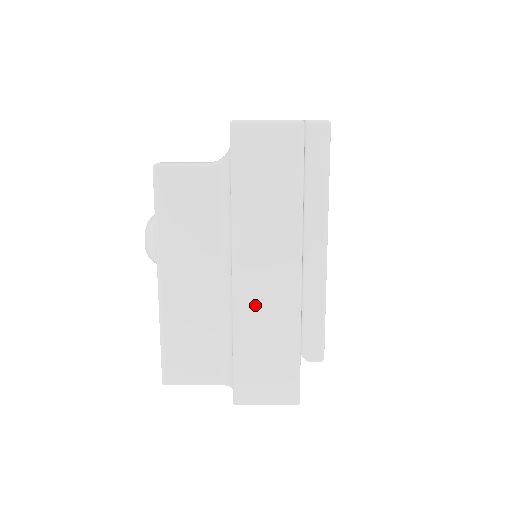
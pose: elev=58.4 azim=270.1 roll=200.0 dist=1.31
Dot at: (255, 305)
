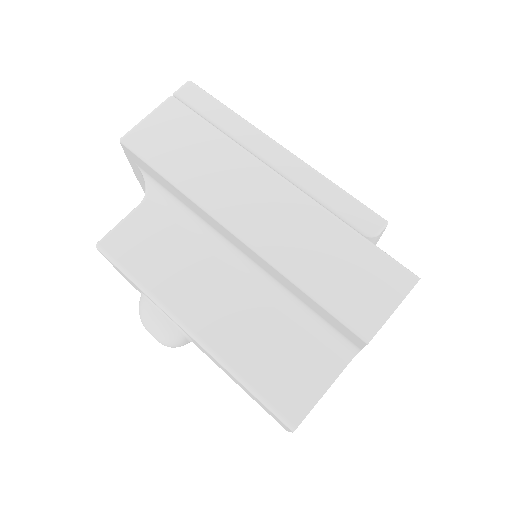
Dot at: (279, 236)
